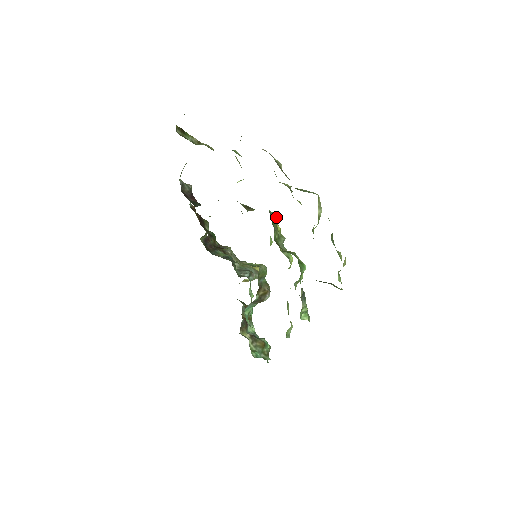
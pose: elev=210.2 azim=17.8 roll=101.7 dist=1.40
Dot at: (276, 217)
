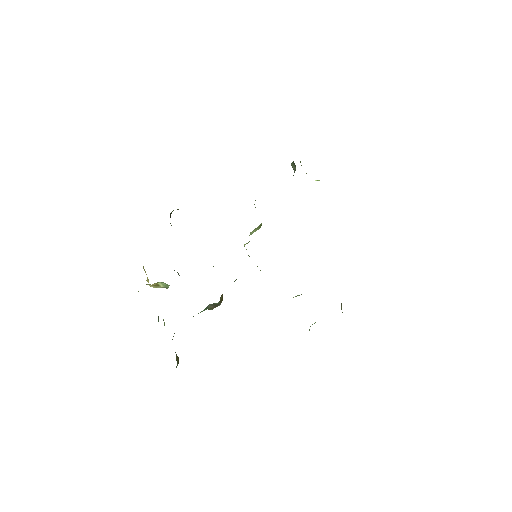
Dot at: occluded
